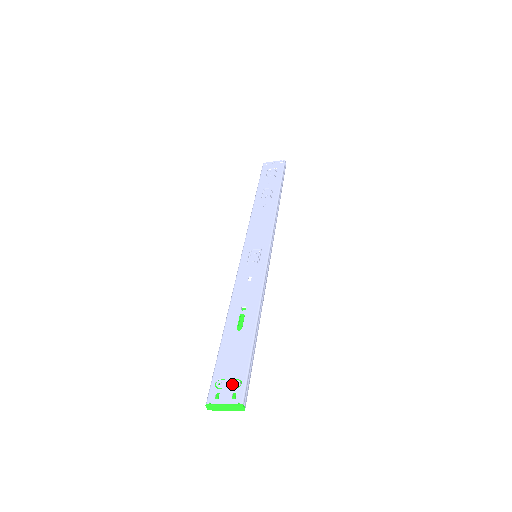
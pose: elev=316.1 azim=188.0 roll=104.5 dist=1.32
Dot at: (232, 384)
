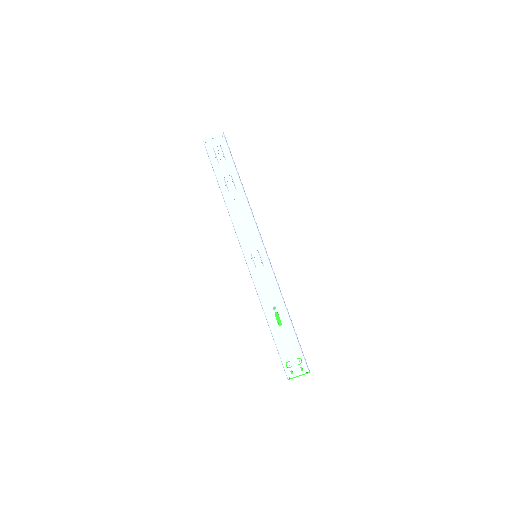
Dot at: (297, 363)
